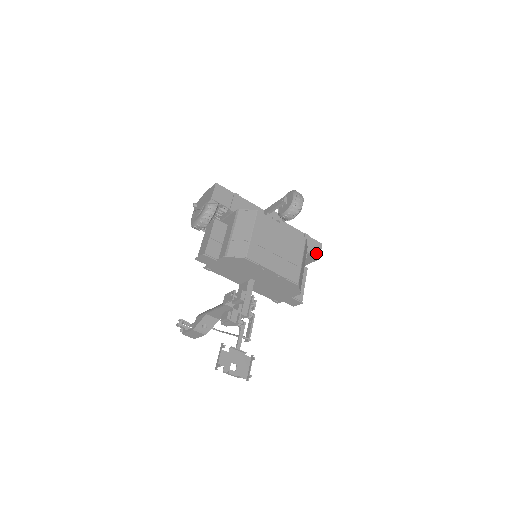
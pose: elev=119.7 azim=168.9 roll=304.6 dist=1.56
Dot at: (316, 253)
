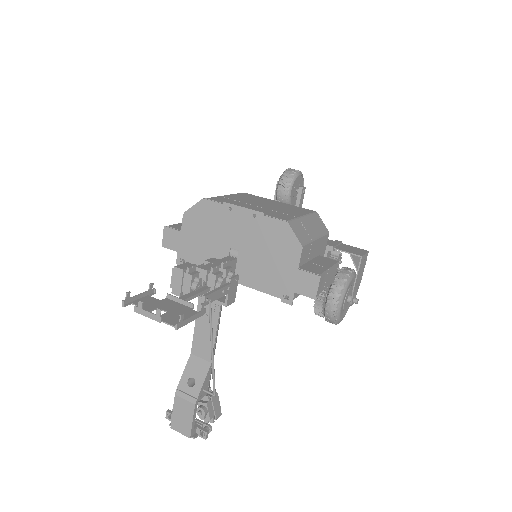
Dot at: (355, 253)
